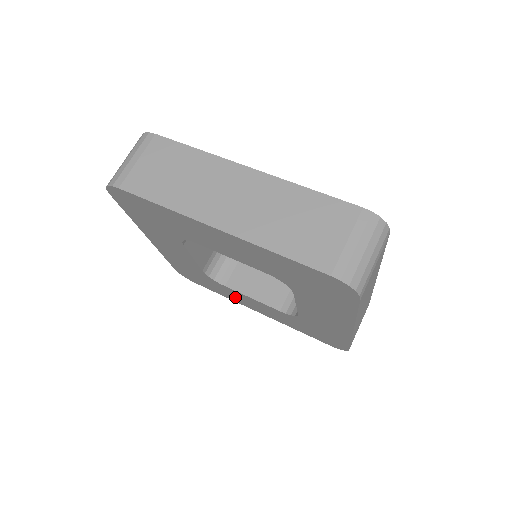
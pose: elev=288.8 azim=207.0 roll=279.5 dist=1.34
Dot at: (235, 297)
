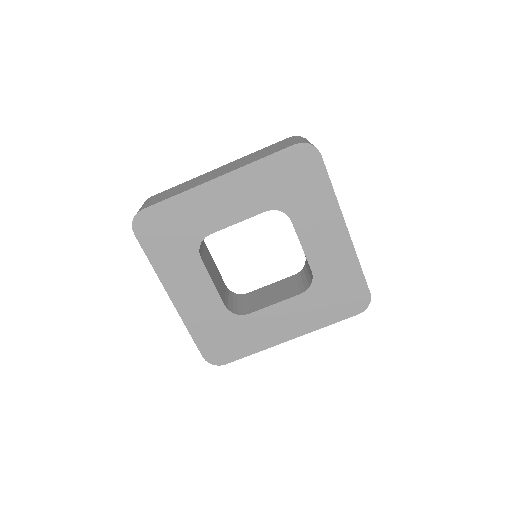
Dot at: (263, 333)
